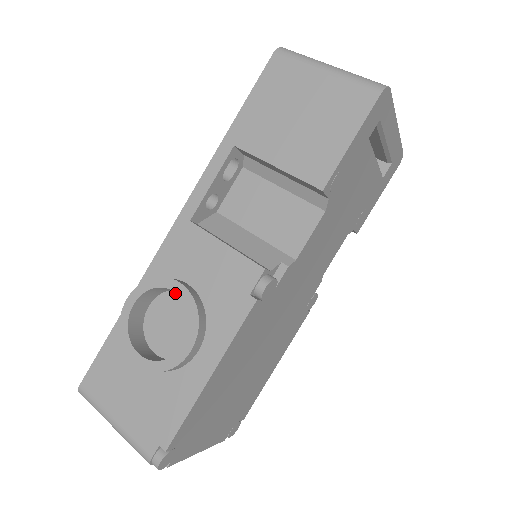
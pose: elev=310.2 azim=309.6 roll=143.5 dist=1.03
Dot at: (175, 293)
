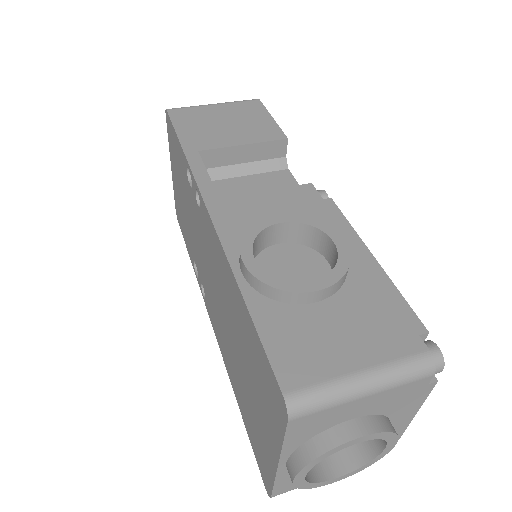
Dot at: (264, 252)
